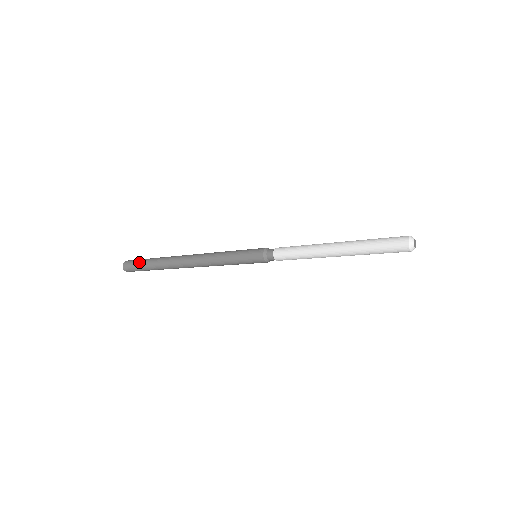
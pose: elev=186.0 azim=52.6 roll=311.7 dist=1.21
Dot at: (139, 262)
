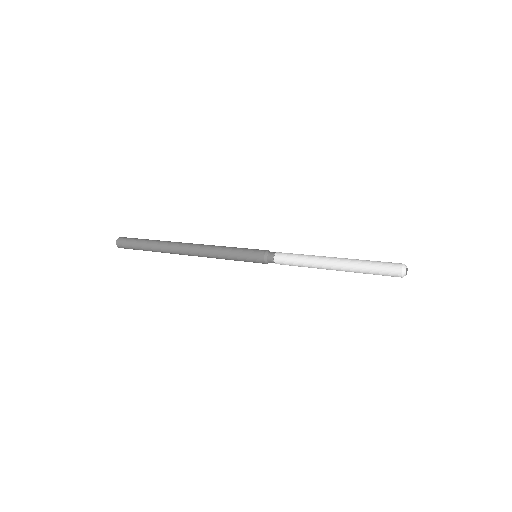
Dot at: (134, 247)
